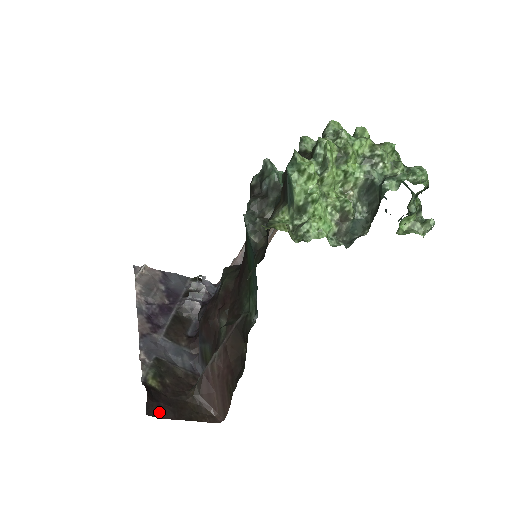
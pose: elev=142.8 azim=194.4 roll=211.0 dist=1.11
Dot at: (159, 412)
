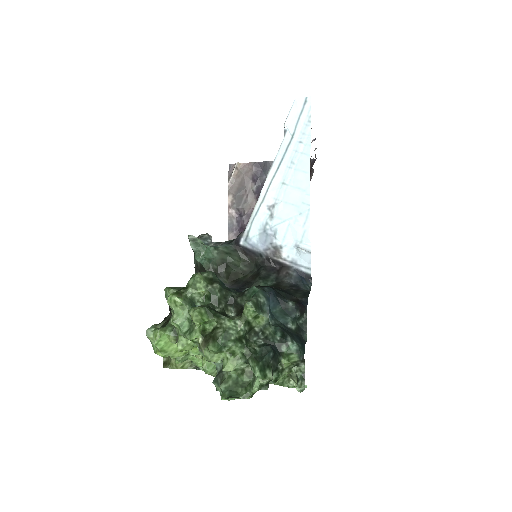
Dot at: occluded
